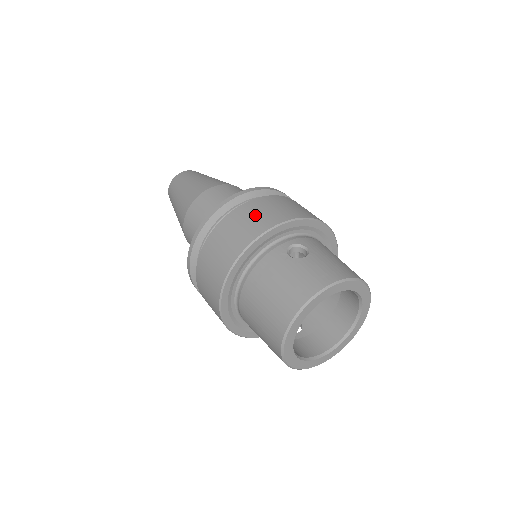
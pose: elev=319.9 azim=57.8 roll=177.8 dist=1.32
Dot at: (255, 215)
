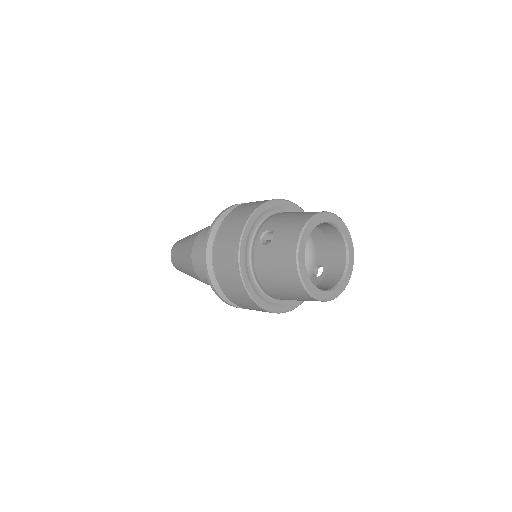
Dot at: (225, 243)
